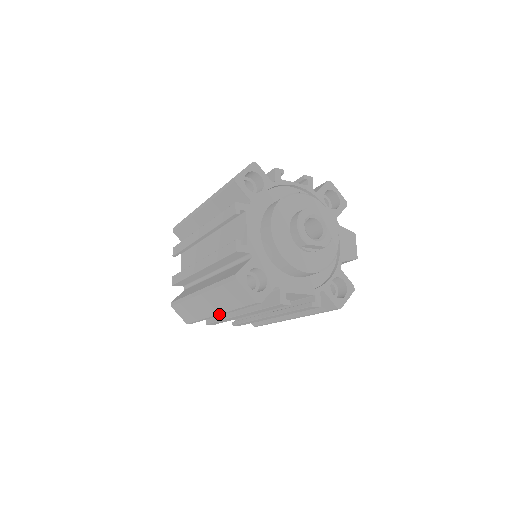
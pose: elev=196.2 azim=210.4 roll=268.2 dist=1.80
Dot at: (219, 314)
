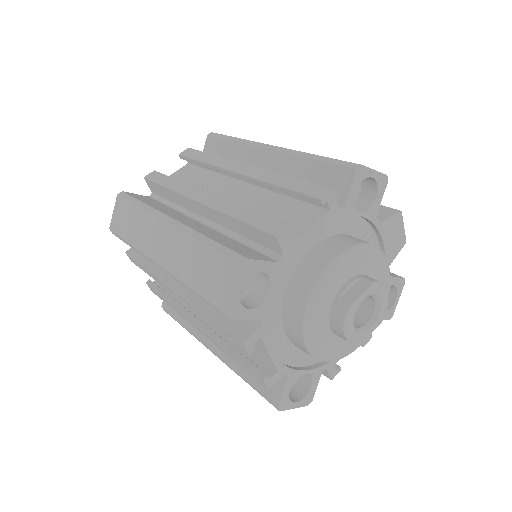
Dot at: occluded
